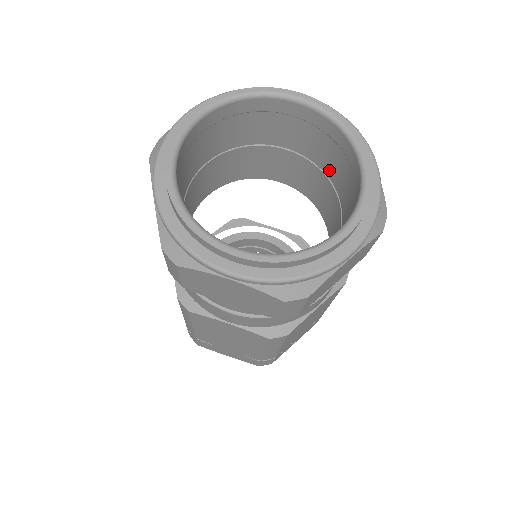
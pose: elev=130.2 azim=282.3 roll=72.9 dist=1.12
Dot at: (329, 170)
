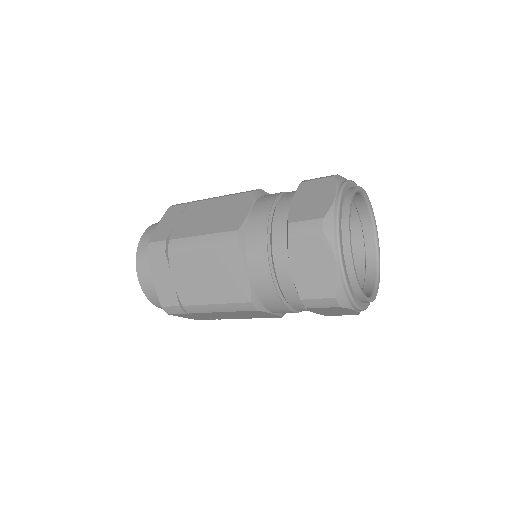
Dot at: occluded
